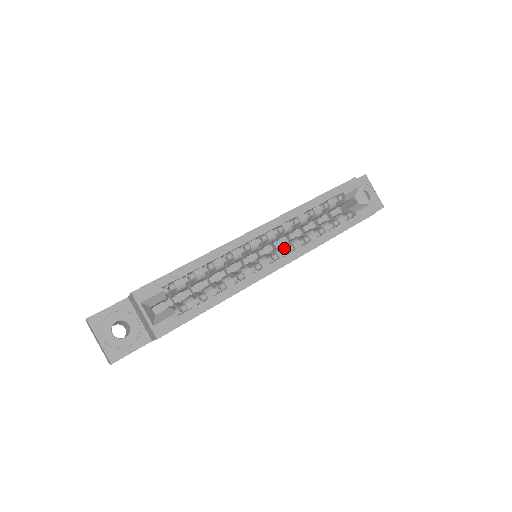
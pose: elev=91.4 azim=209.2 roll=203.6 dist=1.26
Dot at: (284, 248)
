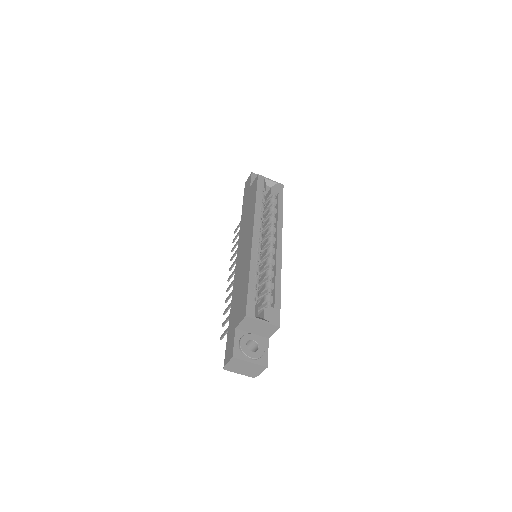
Dot at: (270, 236)
